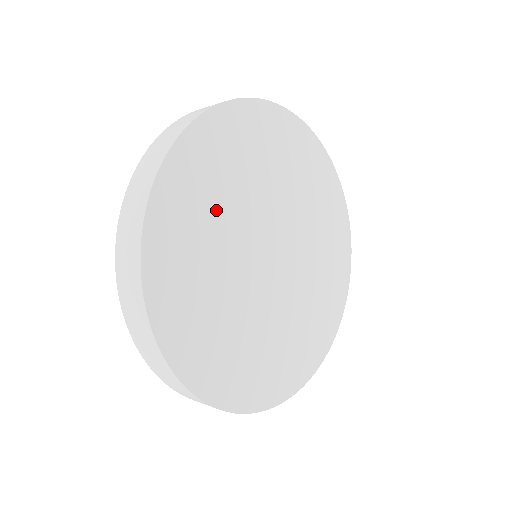
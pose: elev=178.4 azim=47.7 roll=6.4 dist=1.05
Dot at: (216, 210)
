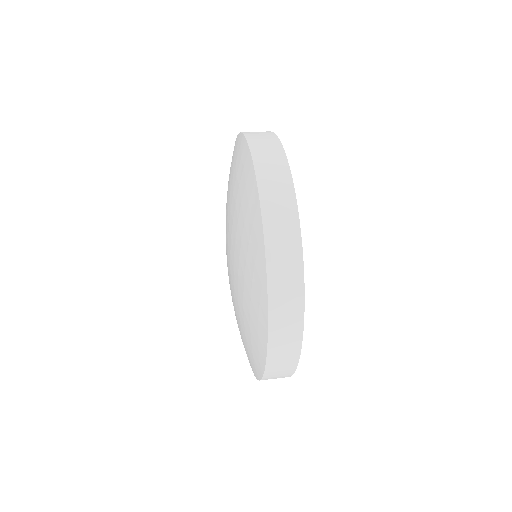
Dot at: occluded
